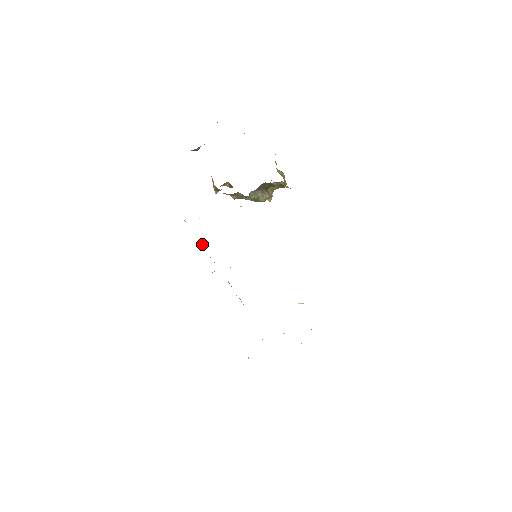
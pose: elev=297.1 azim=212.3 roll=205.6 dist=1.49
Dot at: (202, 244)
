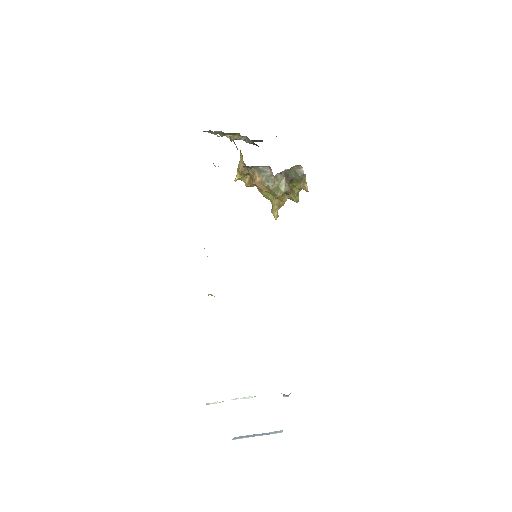
Dot at: occluded
